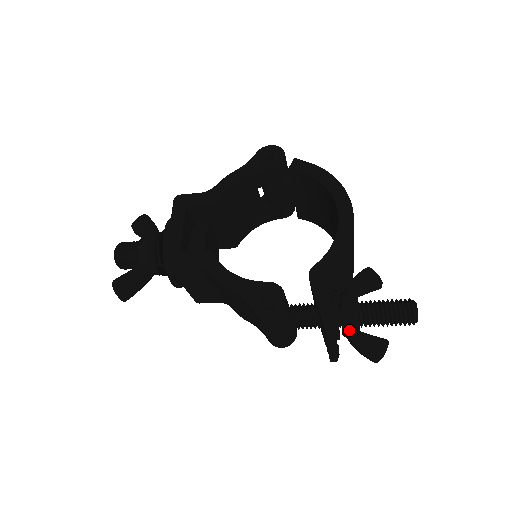
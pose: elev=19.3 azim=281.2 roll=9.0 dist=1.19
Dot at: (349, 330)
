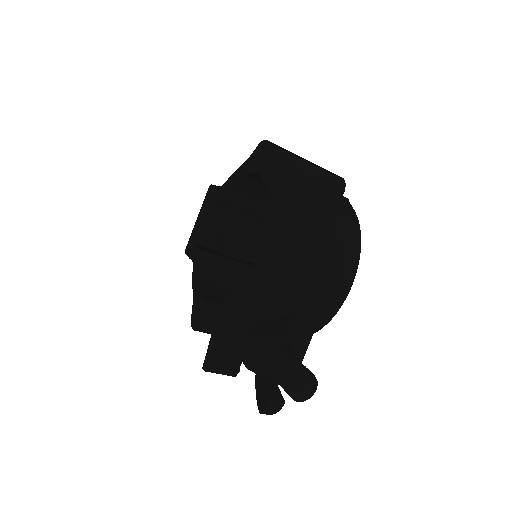
Dot at: (255, 371)
